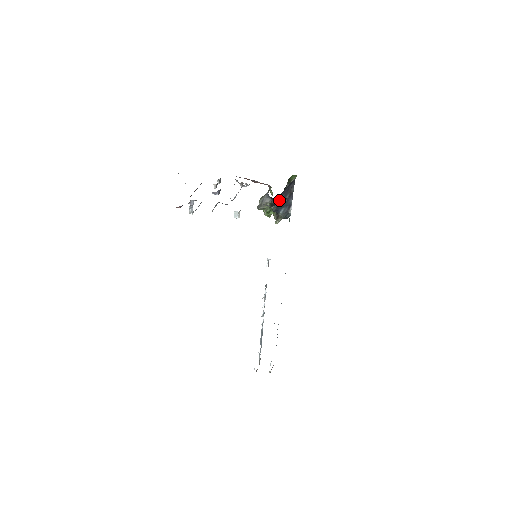
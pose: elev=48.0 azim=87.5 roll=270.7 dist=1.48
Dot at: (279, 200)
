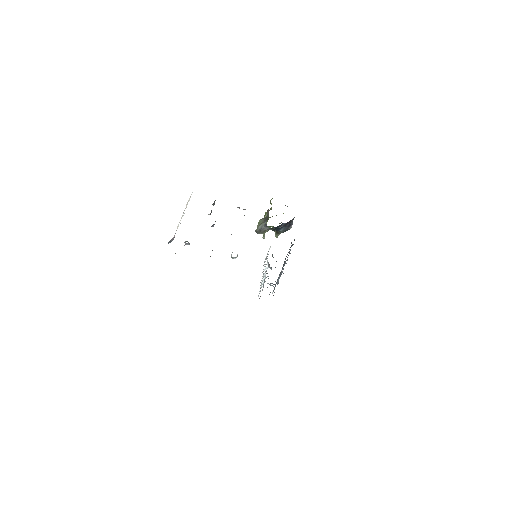
Dot at: occluded
